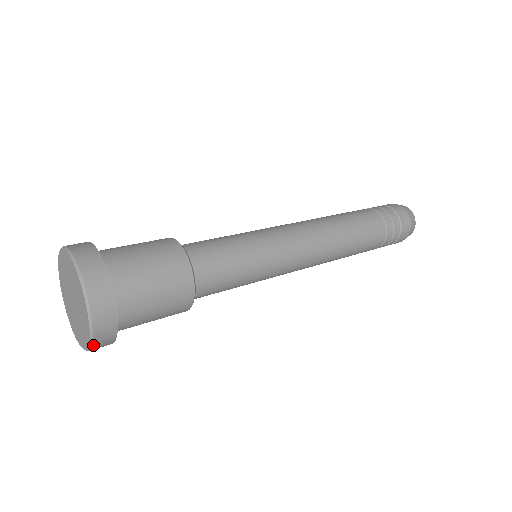
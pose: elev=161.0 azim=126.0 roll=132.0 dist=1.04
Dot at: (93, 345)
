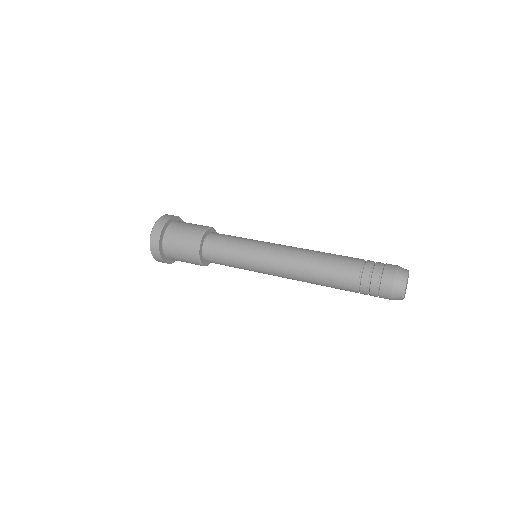
Dot at: occluded
